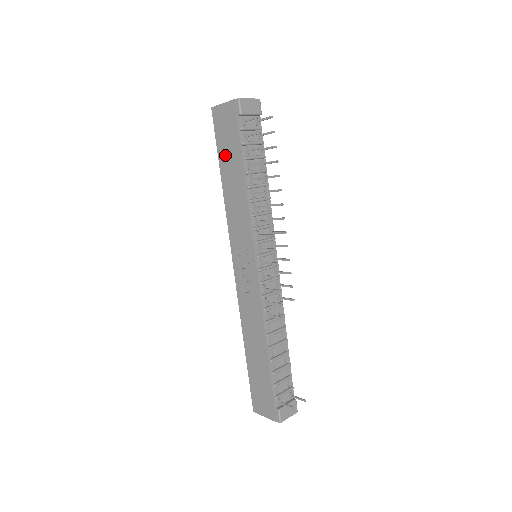
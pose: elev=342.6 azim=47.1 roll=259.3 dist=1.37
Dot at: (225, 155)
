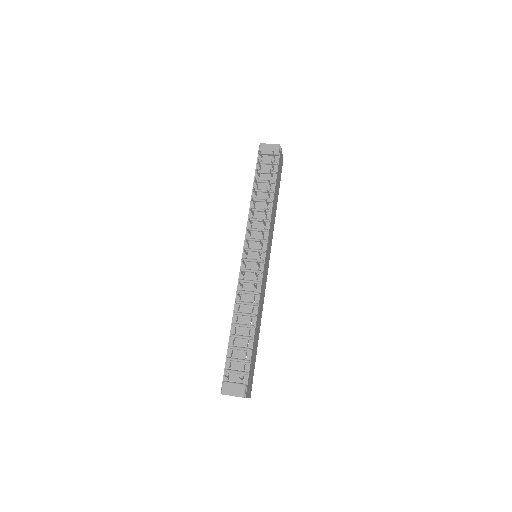
Dot at: occluded
